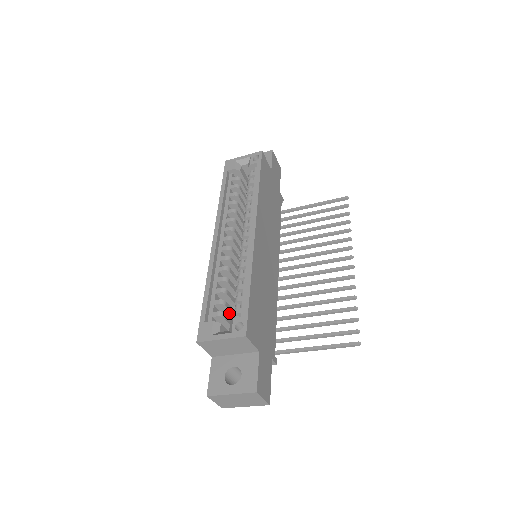
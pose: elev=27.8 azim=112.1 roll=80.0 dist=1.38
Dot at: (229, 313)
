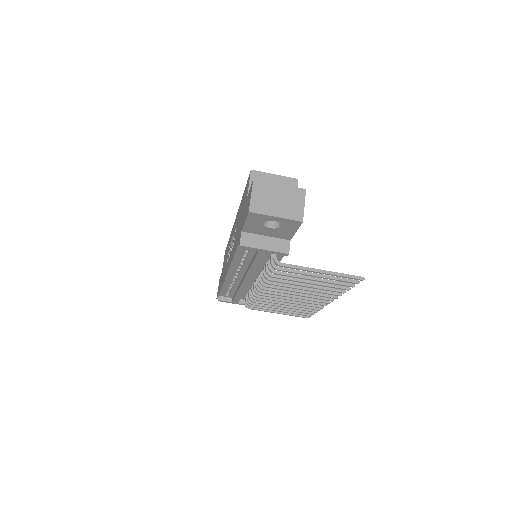
Dot at: occluded
